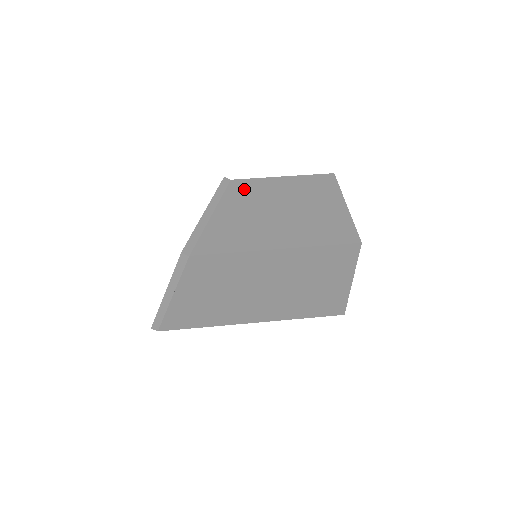
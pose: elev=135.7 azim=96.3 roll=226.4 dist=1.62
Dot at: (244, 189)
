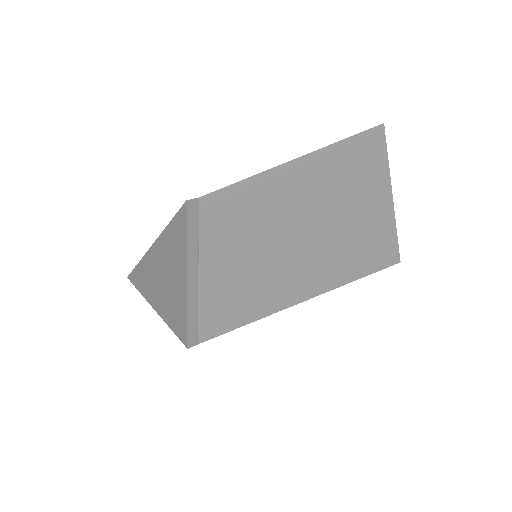
Dot at: (230, 215)
